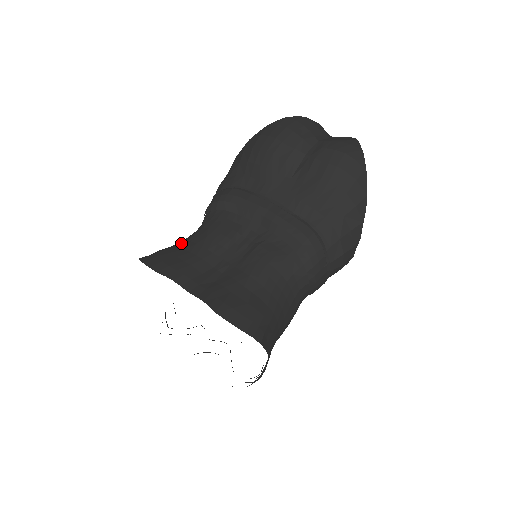
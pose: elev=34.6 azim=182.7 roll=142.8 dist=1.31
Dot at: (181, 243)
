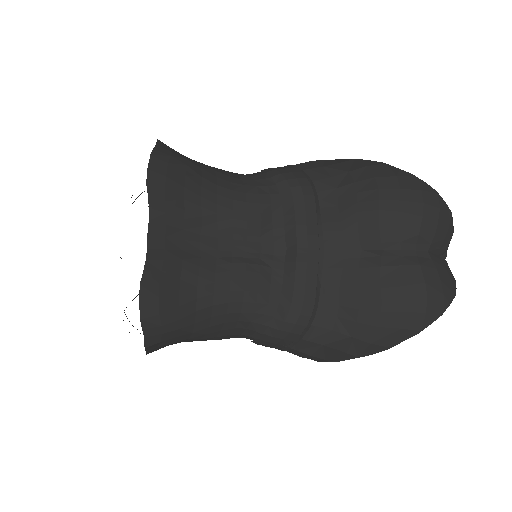
Dot at: (209, 174)
